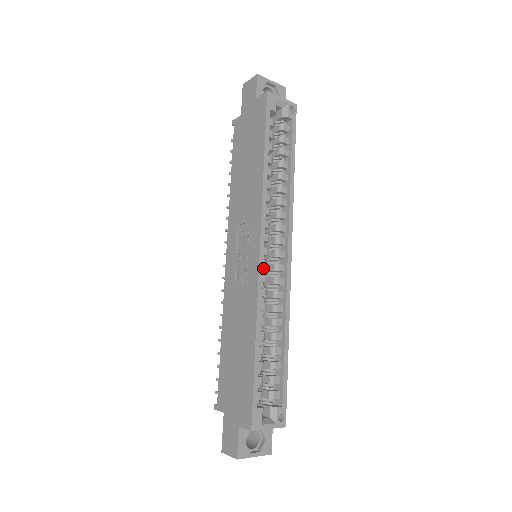
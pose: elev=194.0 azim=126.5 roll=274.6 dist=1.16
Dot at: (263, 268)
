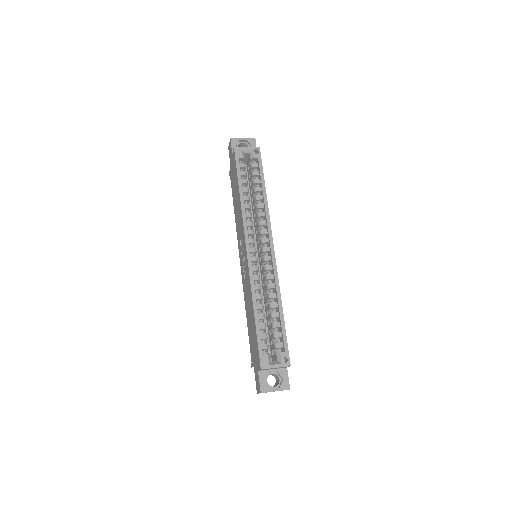
Dot at: (253, 261)
